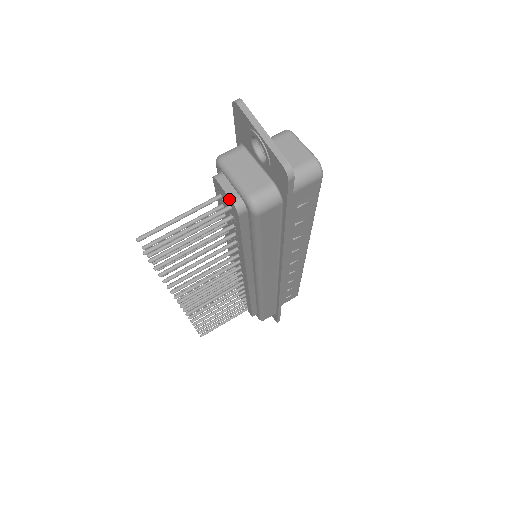
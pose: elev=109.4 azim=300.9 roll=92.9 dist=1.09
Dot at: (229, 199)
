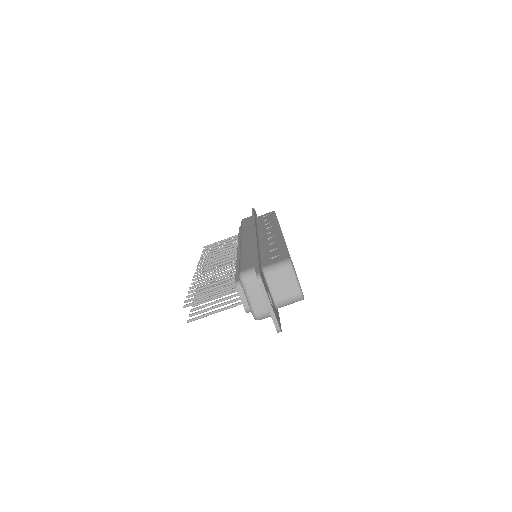
Dot at: (243, 305)
